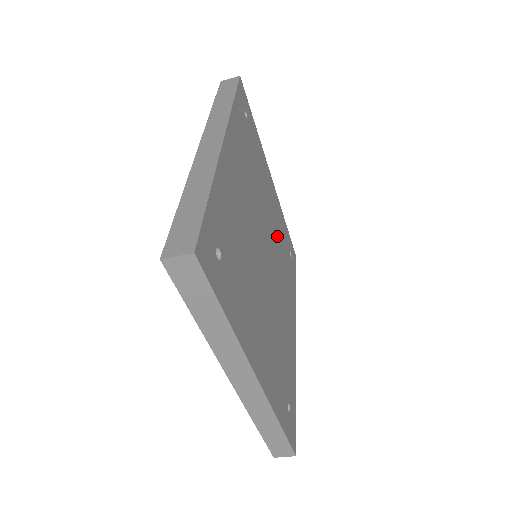
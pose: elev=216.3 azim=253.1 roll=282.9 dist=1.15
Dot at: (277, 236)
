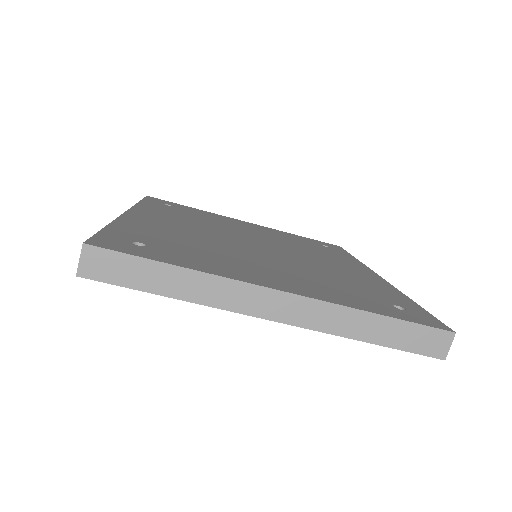
Dot at: (281, 240)
